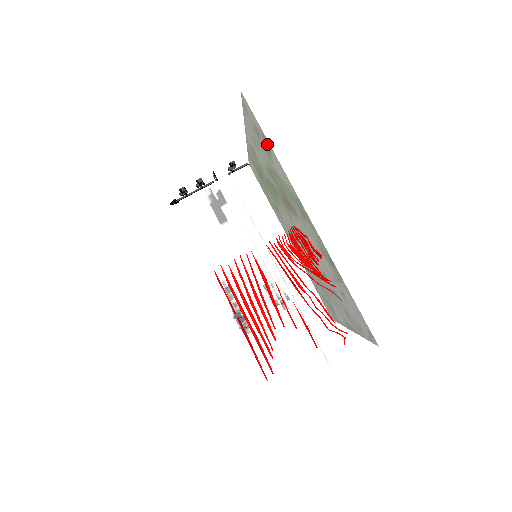
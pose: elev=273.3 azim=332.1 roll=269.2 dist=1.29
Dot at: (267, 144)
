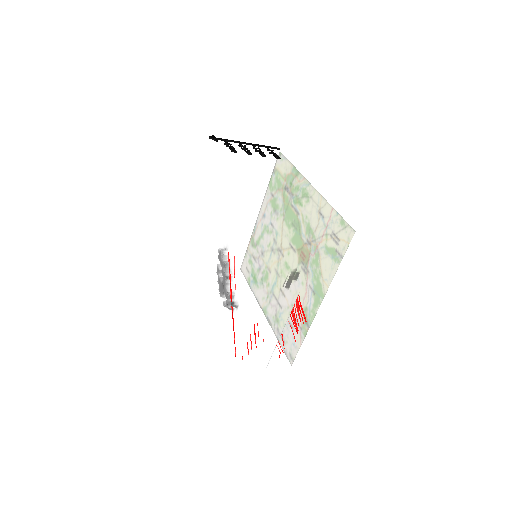
Dot at: (337, 258)
